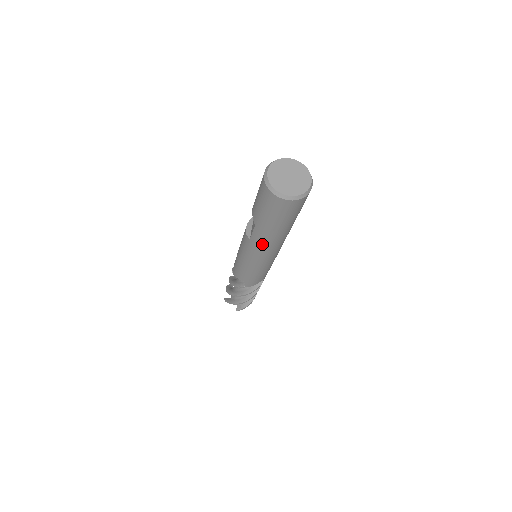
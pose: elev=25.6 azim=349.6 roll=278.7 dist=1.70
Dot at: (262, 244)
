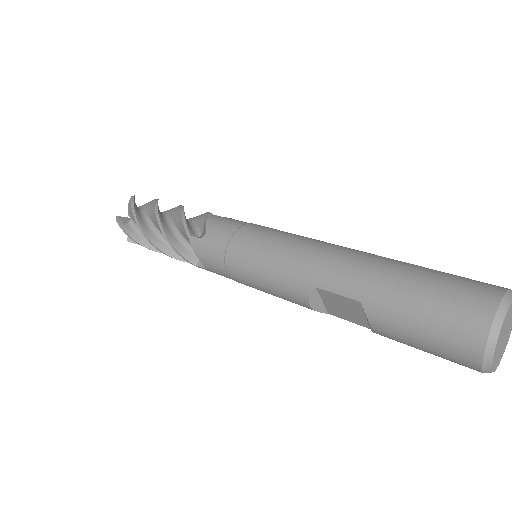
Dot at: occluded
